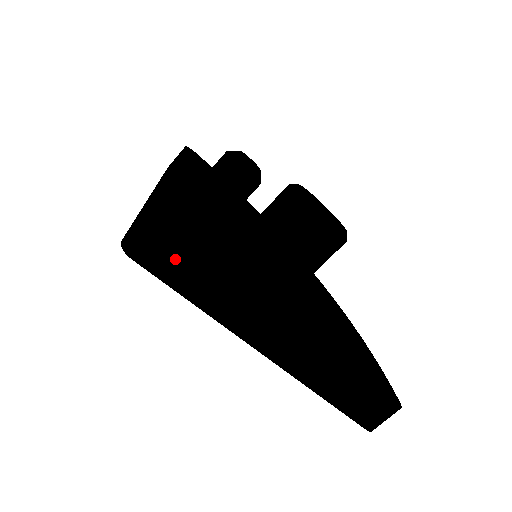
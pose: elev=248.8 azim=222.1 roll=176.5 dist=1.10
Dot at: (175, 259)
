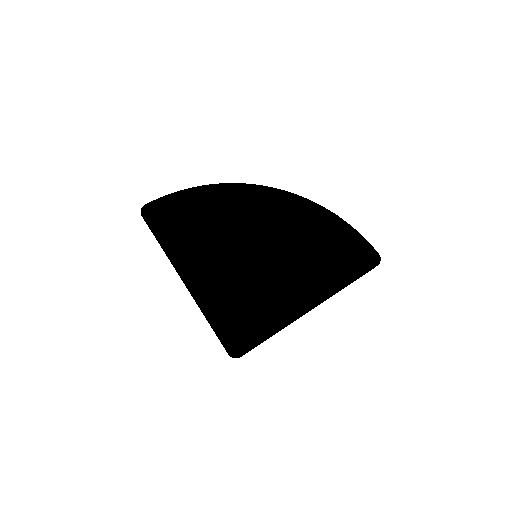
Dot at: occluded
